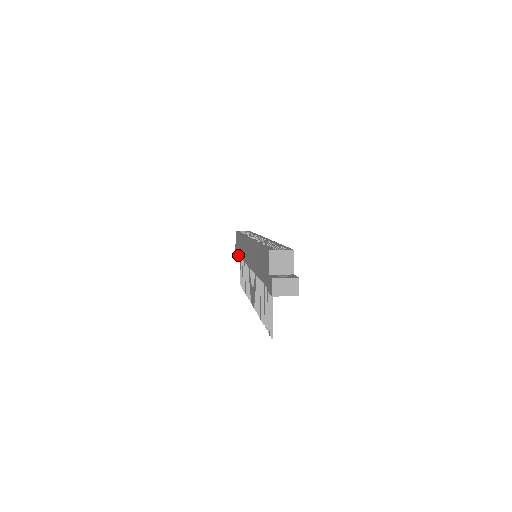
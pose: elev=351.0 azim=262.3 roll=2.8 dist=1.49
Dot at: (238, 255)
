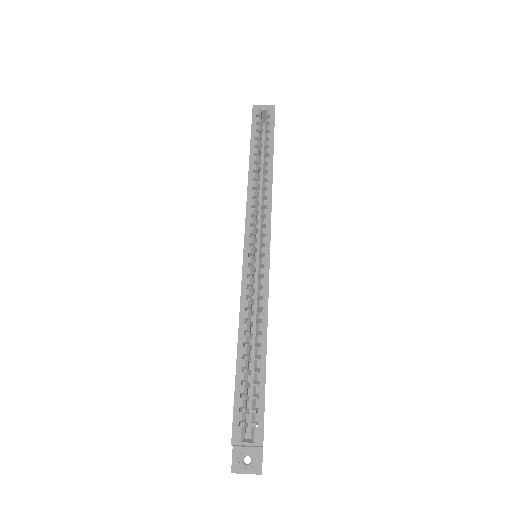
Dot at: occluded
